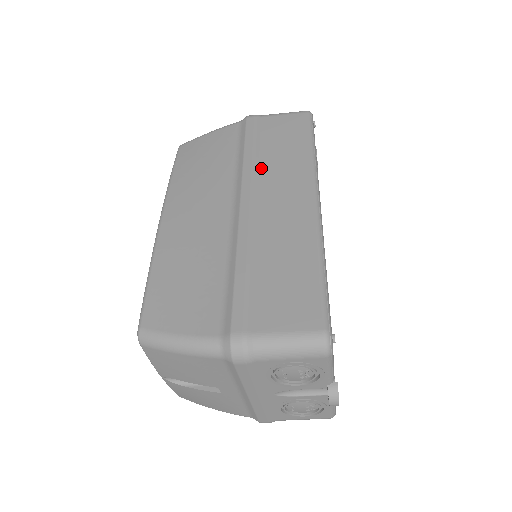
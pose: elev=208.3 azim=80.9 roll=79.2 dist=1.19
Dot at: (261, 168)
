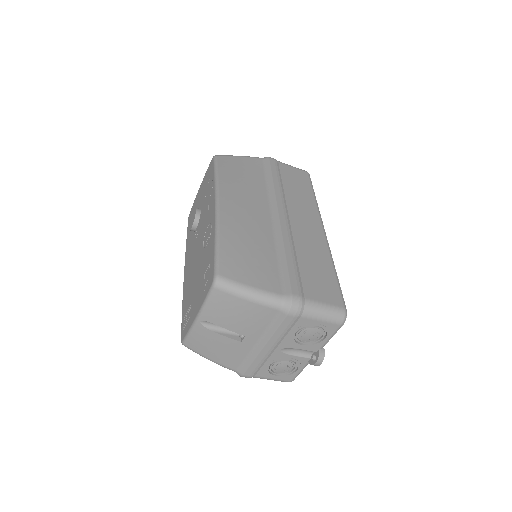
Dot at: (286, 197)
